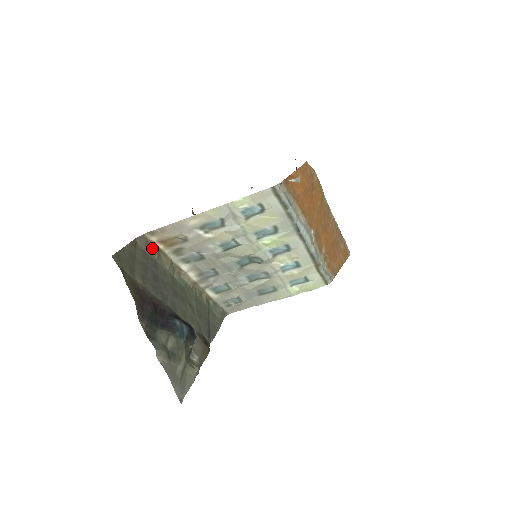
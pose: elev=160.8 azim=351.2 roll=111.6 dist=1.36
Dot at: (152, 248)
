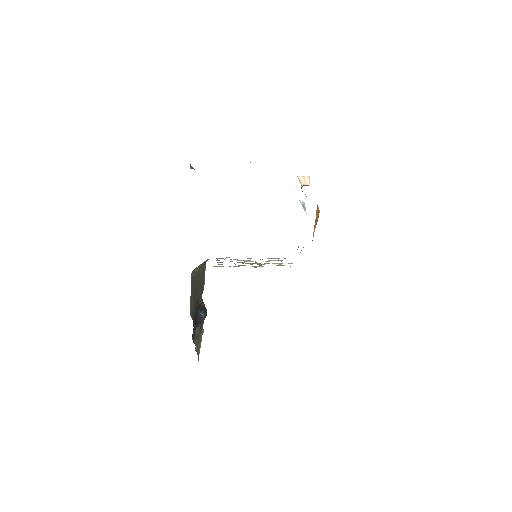
Dot at: occluded
